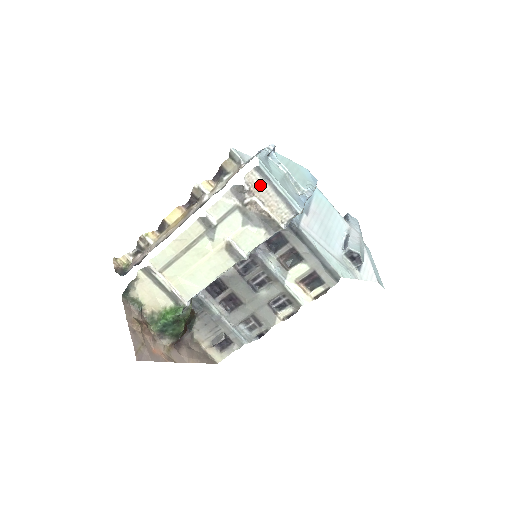
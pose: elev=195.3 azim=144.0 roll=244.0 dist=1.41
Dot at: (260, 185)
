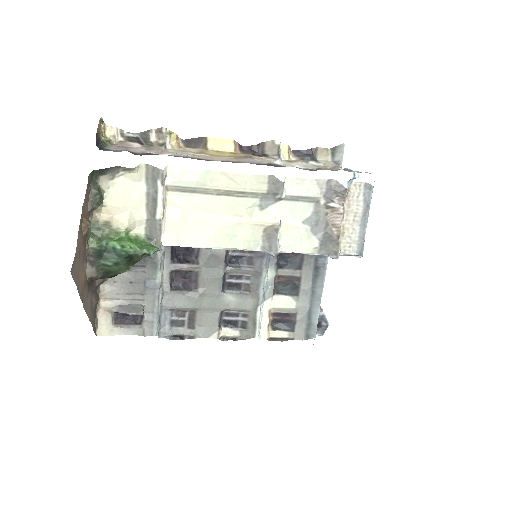
Dot at: (356, 202)
